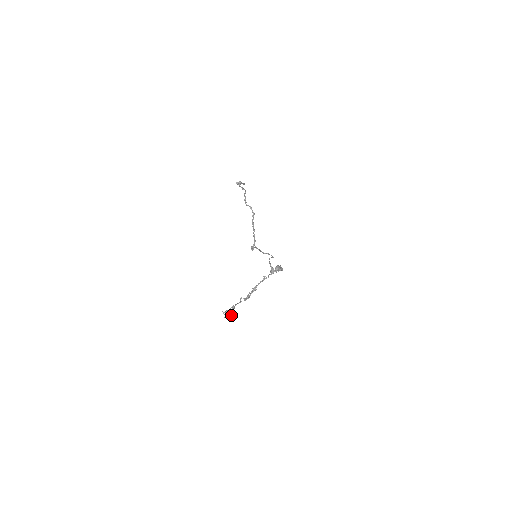
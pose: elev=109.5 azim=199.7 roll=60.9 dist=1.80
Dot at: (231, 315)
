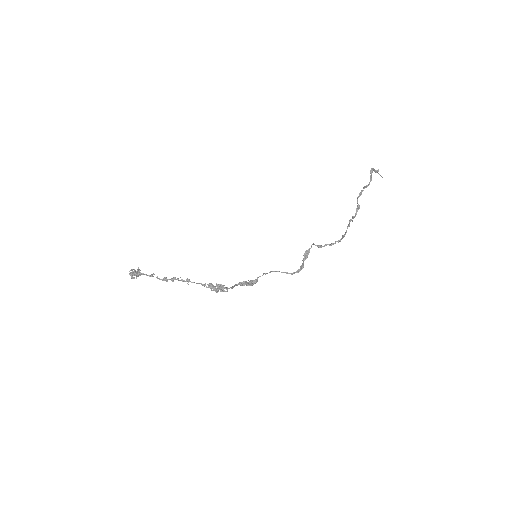
Dot at: (132, 277)
